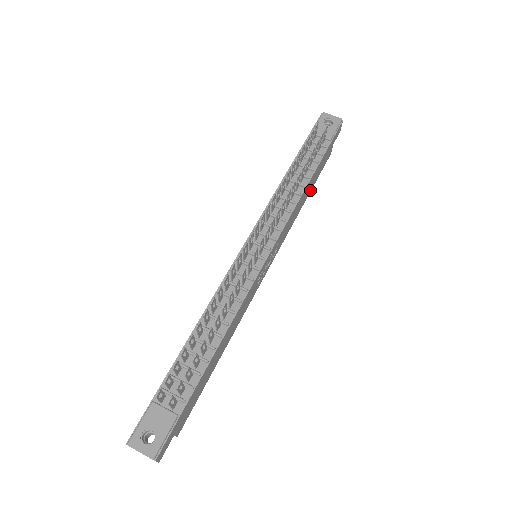
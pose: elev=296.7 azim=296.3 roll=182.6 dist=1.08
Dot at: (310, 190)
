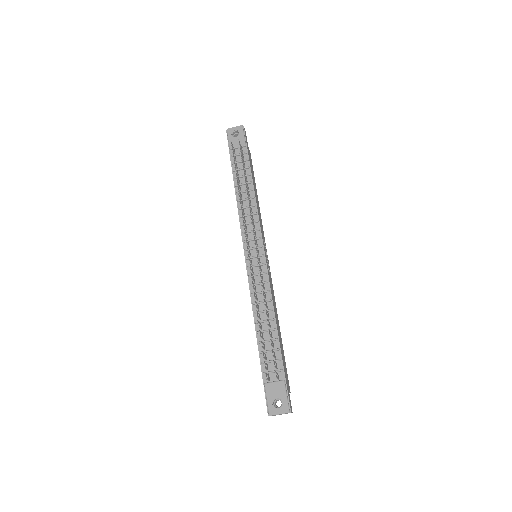
Dot at: occluded
